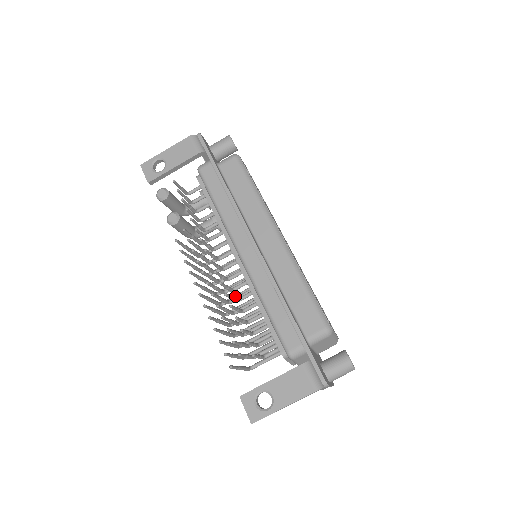
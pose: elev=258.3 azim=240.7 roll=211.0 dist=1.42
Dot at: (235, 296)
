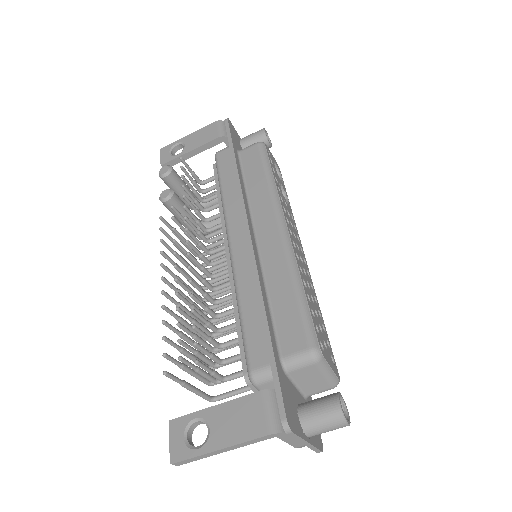
Dot at: occluded
